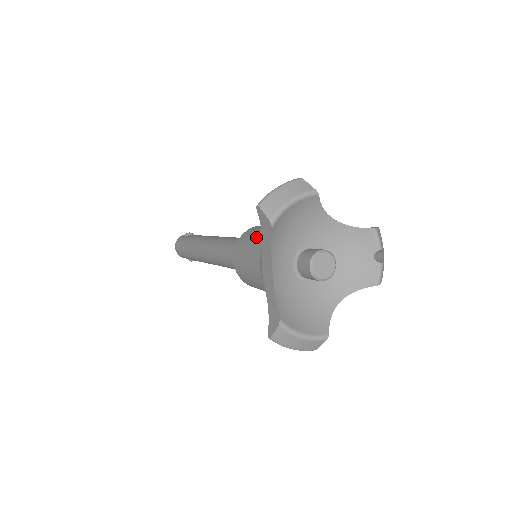
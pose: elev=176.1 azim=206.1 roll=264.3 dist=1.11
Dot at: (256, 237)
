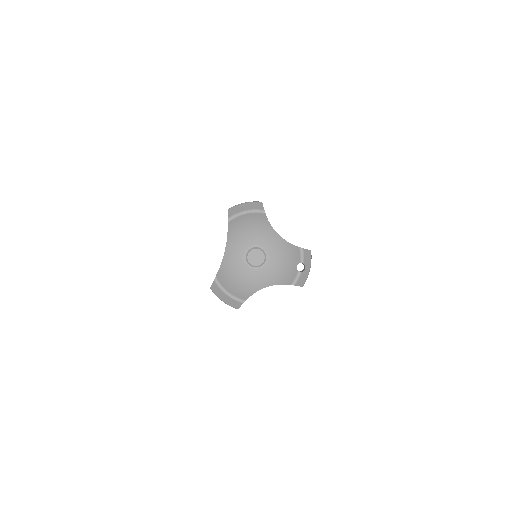
Dot at: occluded
